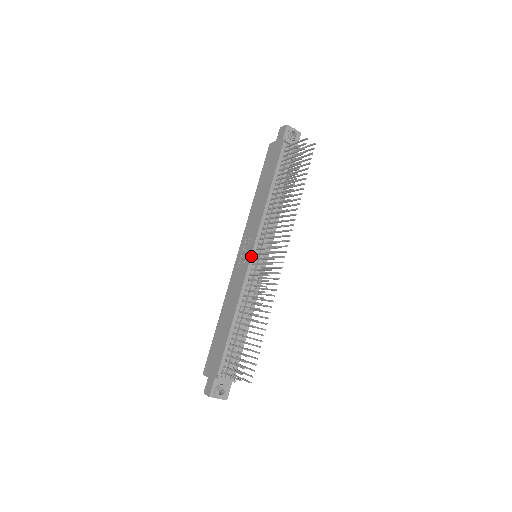
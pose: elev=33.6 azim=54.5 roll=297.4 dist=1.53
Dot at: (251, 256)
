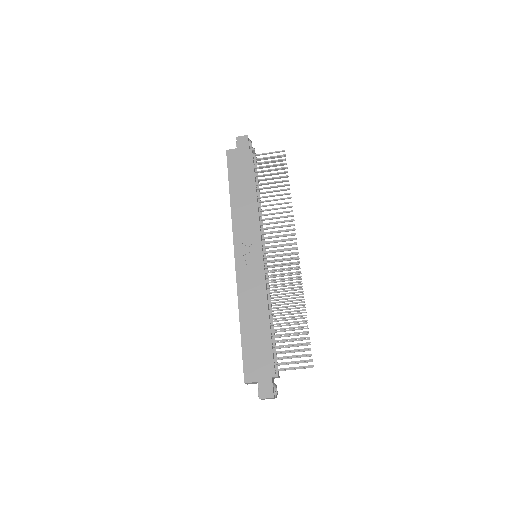
Dot at: occluded
